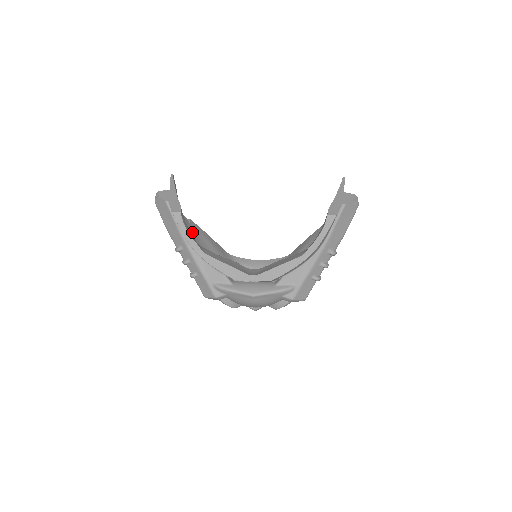
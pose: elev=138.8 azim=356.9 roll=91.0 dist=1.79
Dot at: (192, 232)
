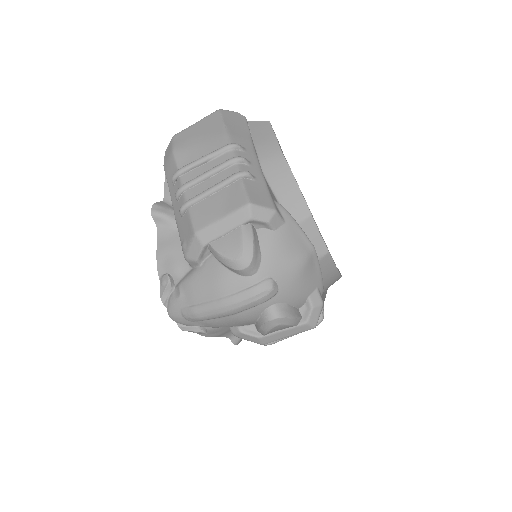
Dot at: occluded
